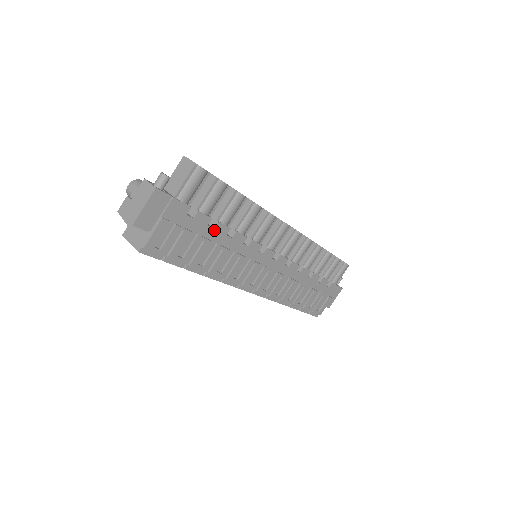
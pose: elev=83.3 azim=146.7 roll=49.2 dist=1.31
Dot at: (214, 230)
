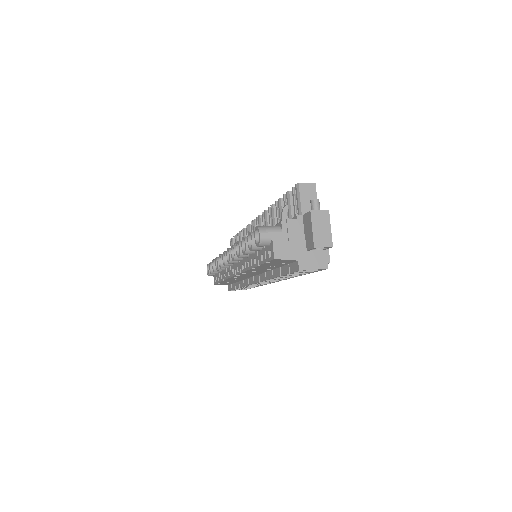
Dot at: occluded
